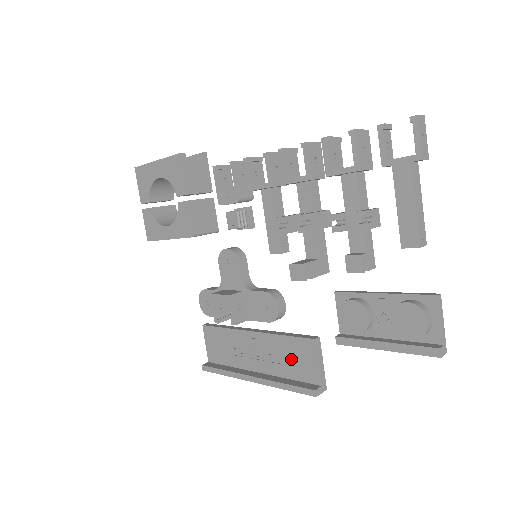
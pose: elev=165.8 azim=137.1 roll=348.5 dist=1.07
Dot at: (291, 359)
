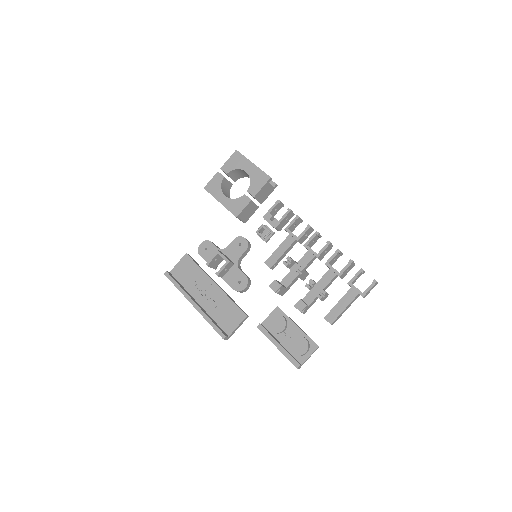
Dot at: (225, 313)
